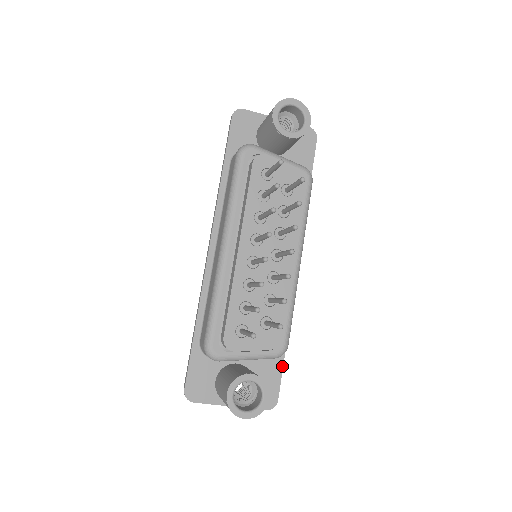
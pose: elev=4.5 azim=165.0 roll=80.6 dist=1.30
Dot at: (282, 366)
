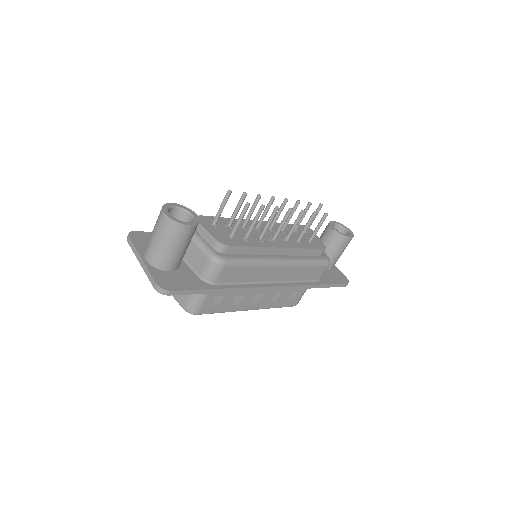
Dot at: (200, 289)
